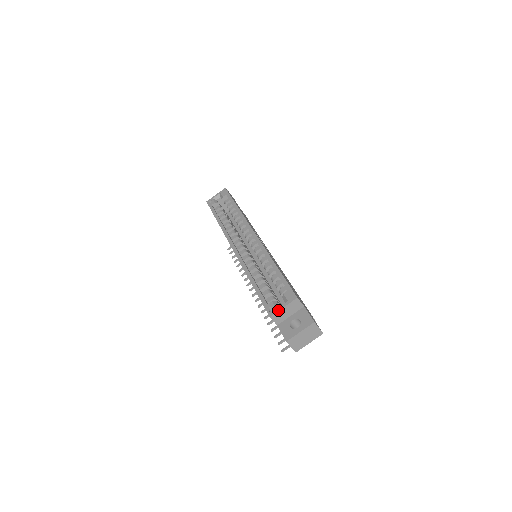
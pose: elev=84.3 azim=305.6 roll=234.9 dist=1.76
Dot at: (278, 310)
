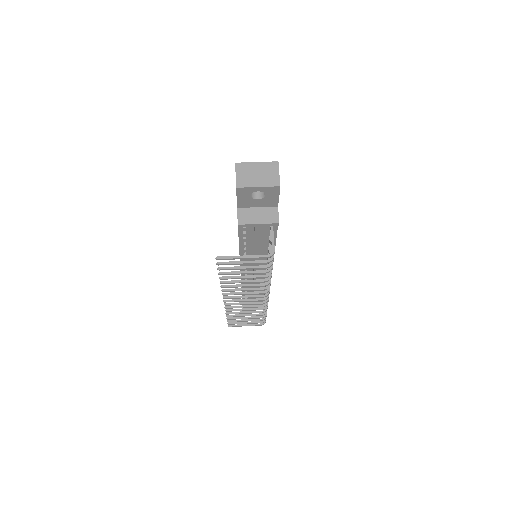
Dot at: occluded
